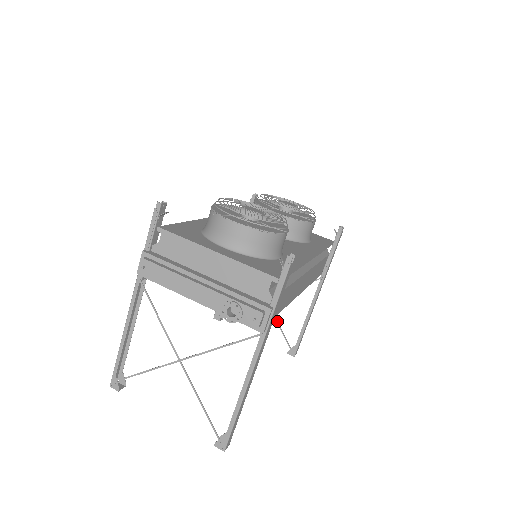
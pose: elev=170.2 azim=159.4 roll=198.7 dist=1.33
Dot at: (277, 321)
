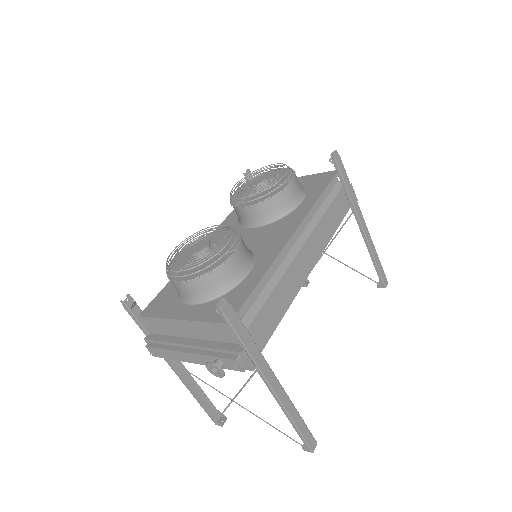
Dot at: (348, 266)
